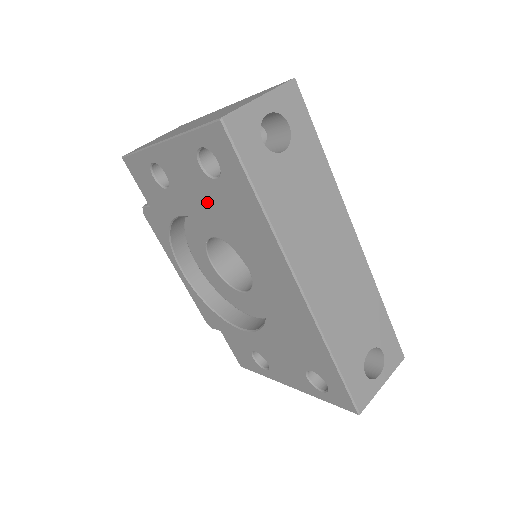
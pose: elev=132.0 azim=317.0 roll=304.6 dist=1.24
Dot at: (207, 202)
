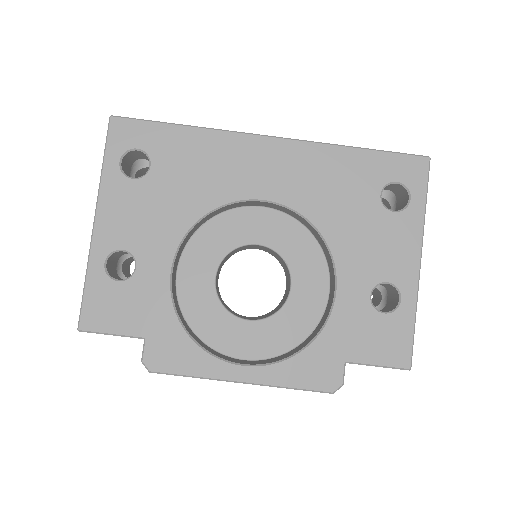
Dot at: (167, 202)
